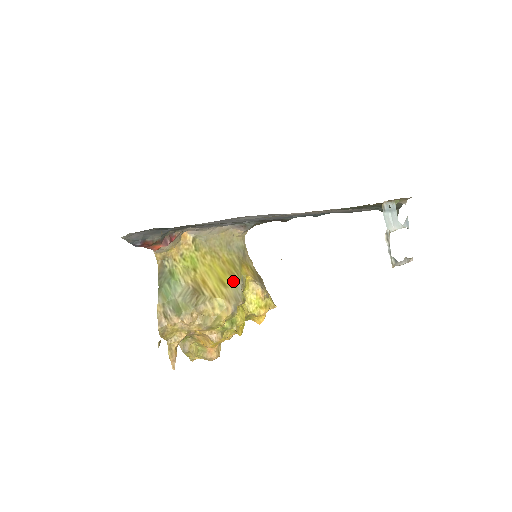
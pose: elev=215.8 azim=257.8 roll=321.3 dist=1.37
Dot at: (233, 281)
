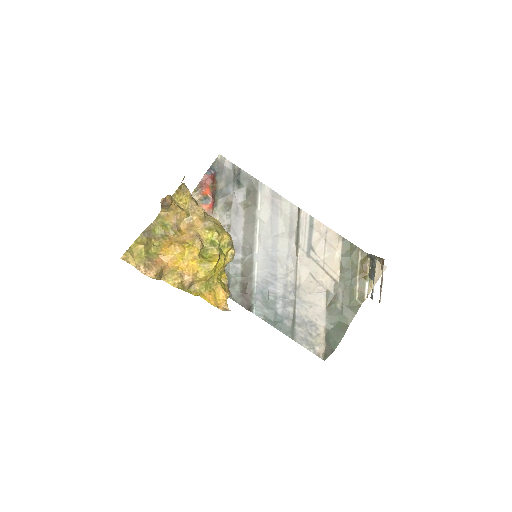
Dot at: occluded
